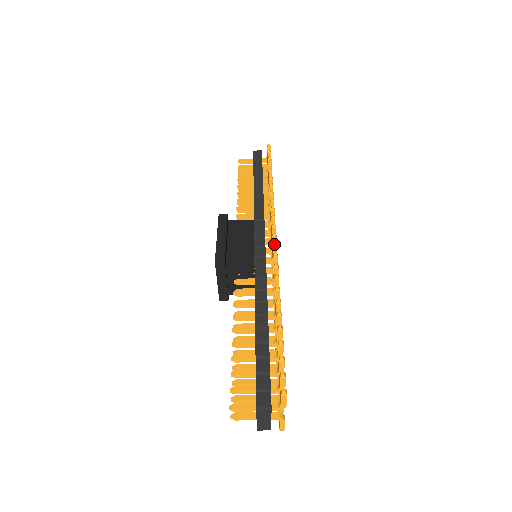
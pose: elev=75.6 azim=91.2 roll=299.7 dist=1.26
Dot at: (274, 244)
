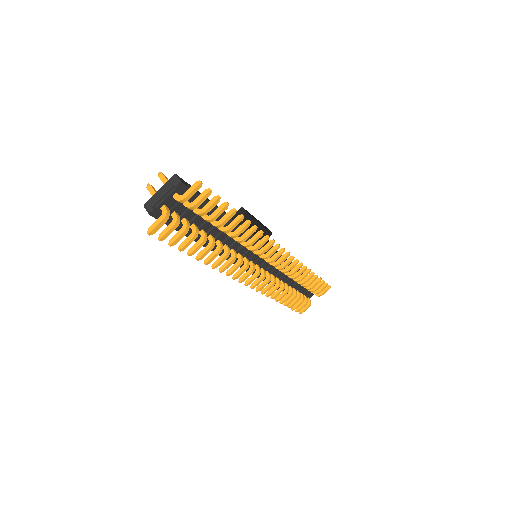
Dot at: (279, 244)
